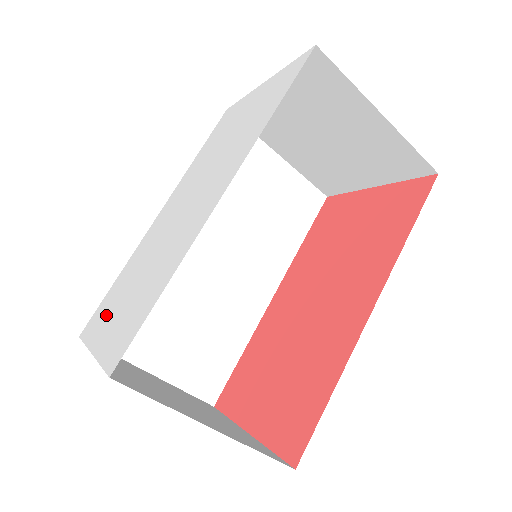
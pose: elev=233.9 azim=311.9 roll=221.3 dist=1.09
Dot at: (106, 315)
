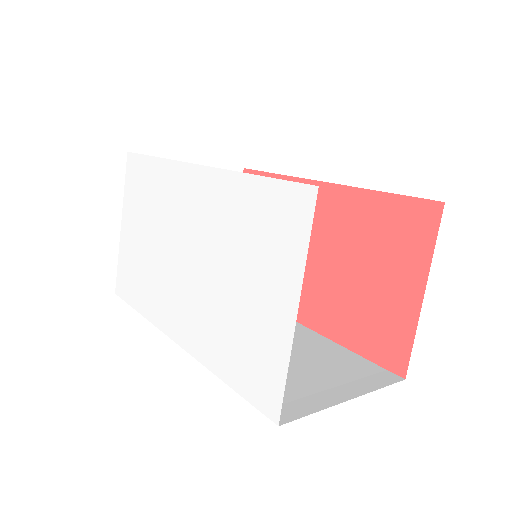
Dot at: (134, 205)
